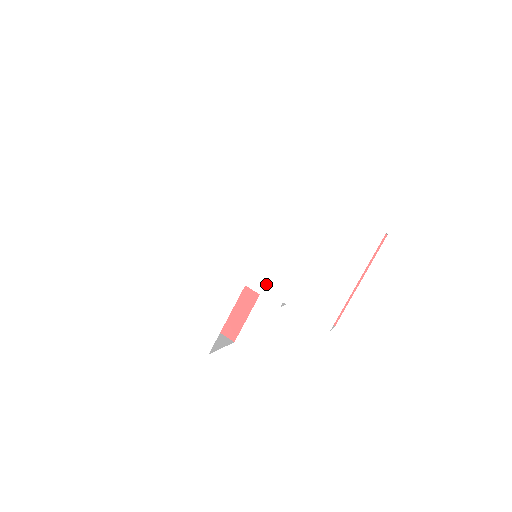
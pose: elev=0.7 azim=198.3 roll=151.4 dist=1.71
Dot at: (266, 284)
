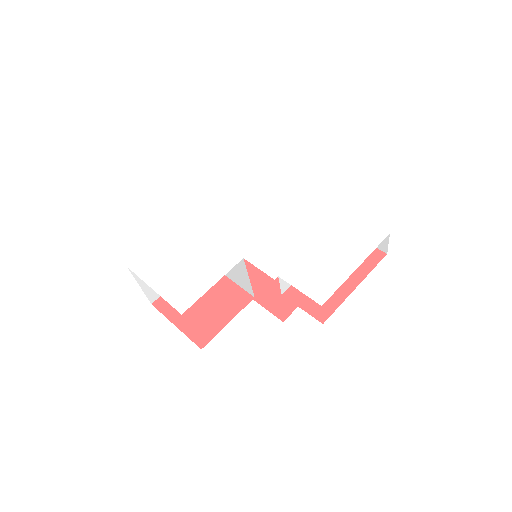
Dot at: (265, 259)
